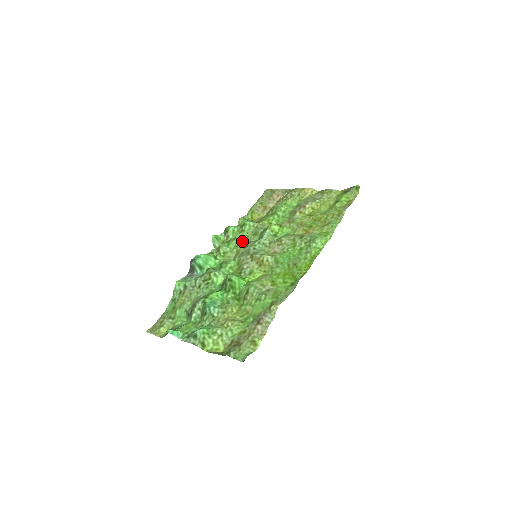
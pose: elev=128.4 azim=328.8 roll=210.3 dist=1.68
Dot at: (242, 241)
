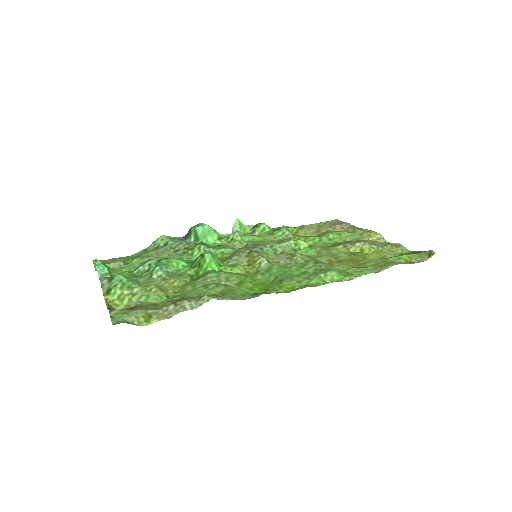
Dot at: (261, 241)
